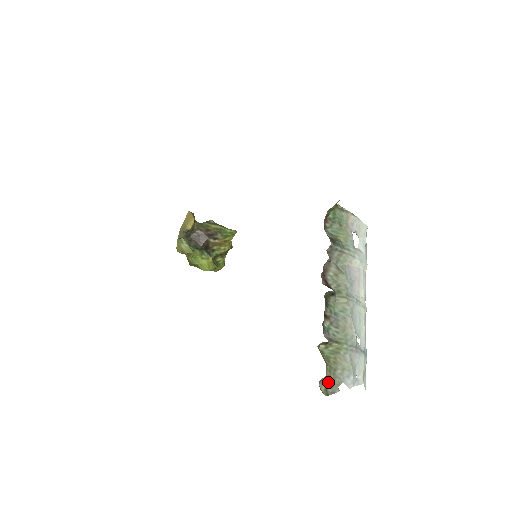
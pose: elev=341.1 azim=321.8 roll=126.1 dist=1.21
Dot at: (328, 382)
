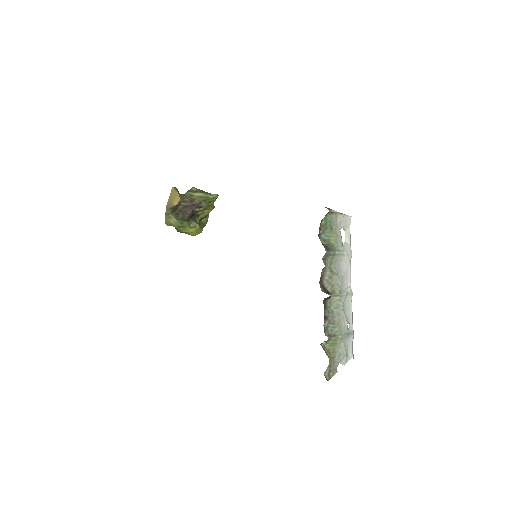
Dot at: (330, 369)
